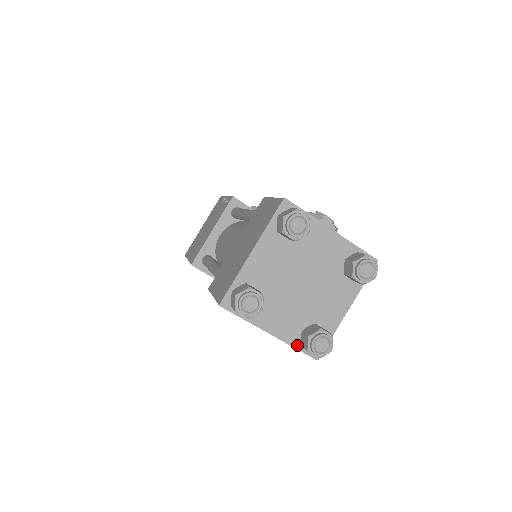
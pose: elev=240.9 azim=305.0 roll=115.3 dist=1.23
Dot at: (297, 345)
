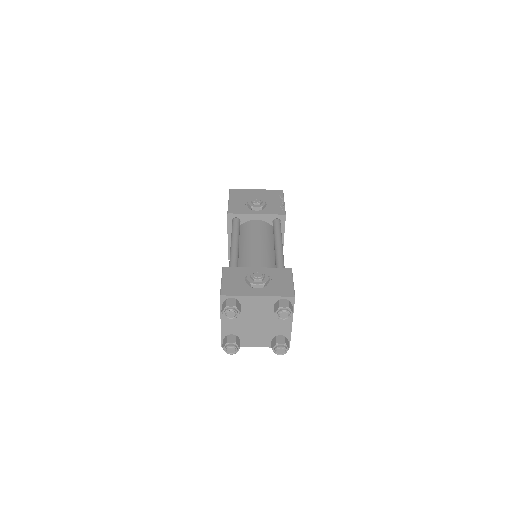
Dot at: occluded
